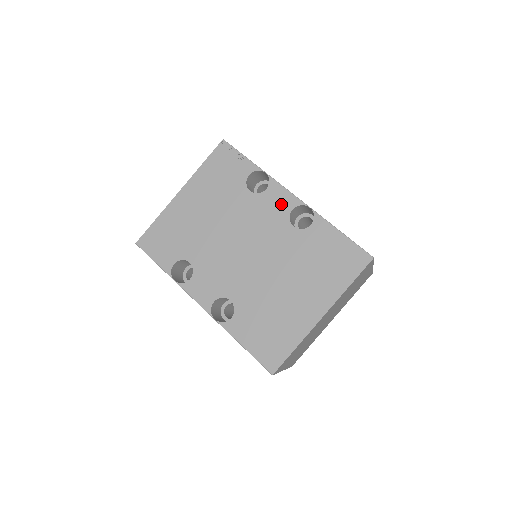
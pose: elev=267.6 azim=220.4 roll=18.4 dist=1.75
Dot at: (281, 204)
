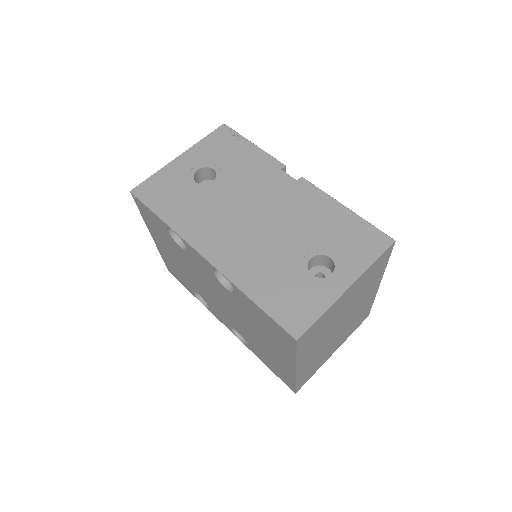
Dot at: (204, 265)
